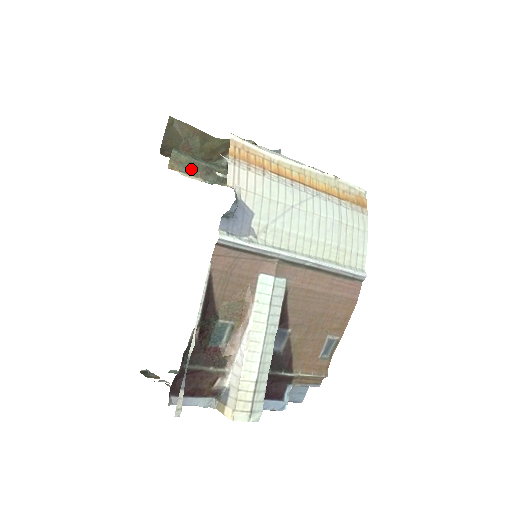
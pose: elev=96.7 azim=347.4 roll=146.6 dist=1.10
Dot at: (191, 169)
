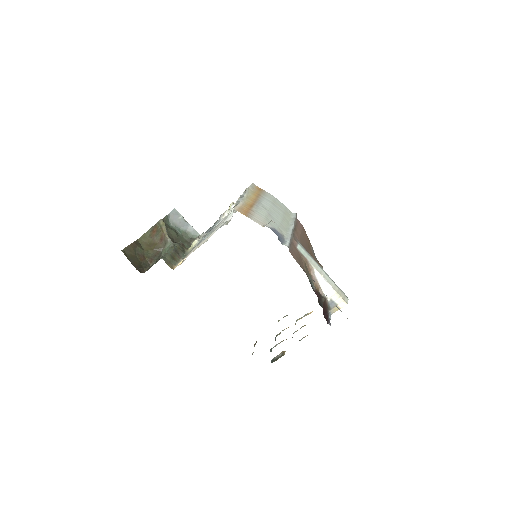
Dot at: (174, 260)
